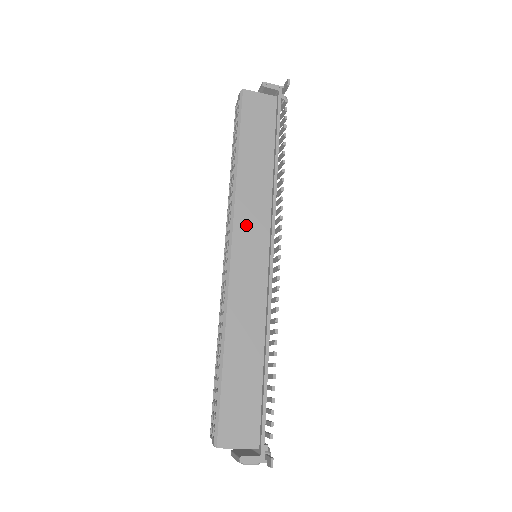
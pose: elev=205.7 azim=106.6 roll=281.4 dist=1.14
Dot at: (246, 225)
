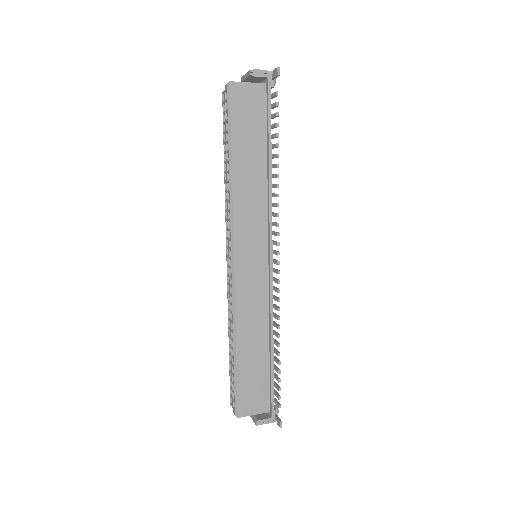
Dot at: (245, 233)
